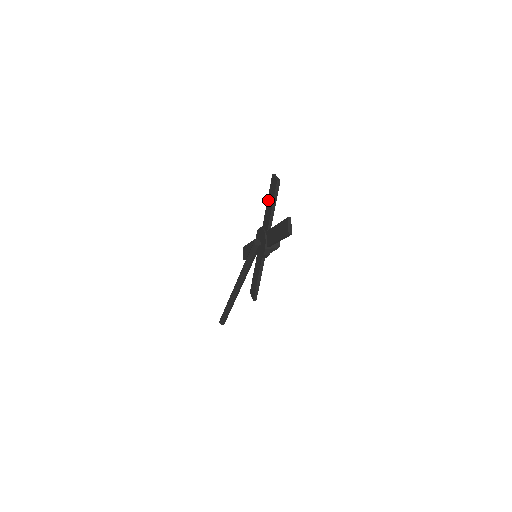
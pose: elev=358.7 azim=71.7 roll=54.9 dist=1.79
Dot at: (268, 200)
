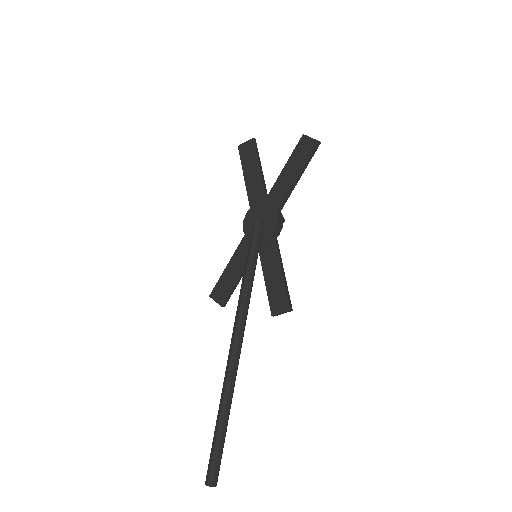
Dot at: (246, 172)
